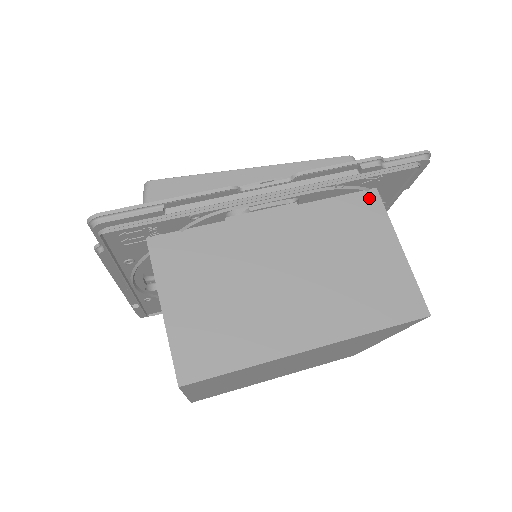
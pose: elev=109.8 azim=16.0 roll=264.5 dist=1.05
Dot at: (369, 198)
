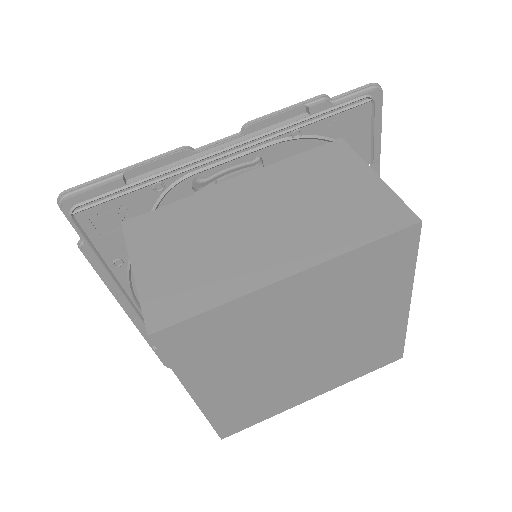
Dot at: (335, 146)
